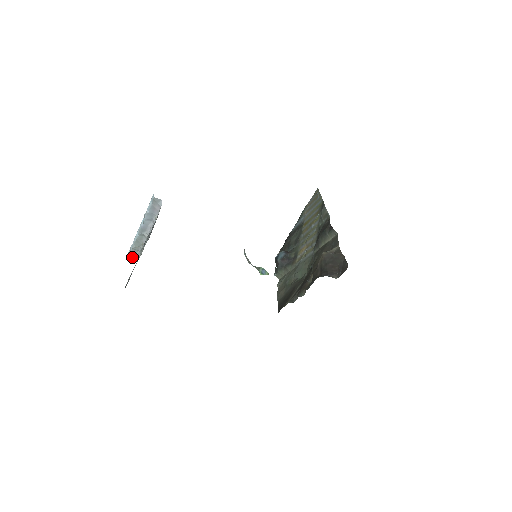
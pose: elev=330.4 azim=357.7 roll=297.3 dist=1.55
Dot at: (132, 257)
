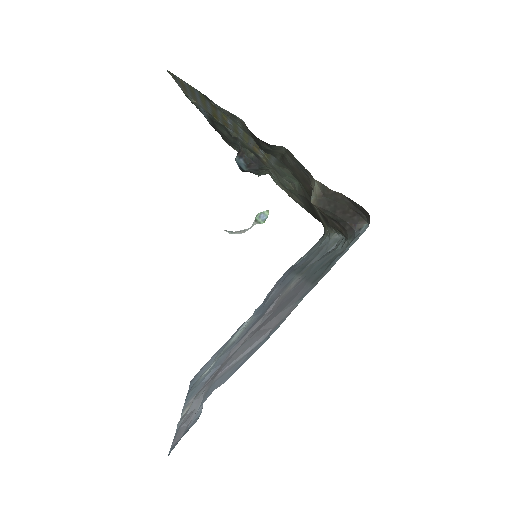
Dot at: occluded
